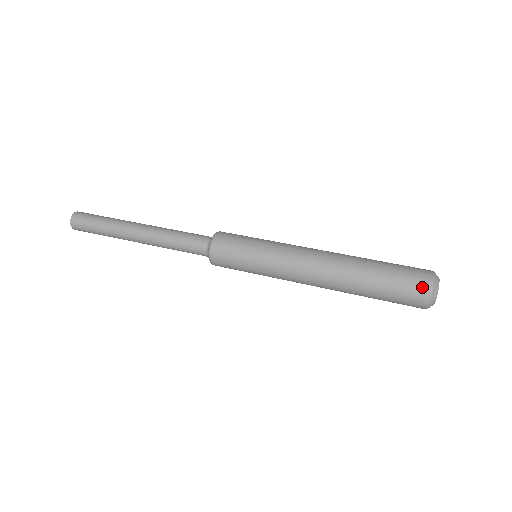
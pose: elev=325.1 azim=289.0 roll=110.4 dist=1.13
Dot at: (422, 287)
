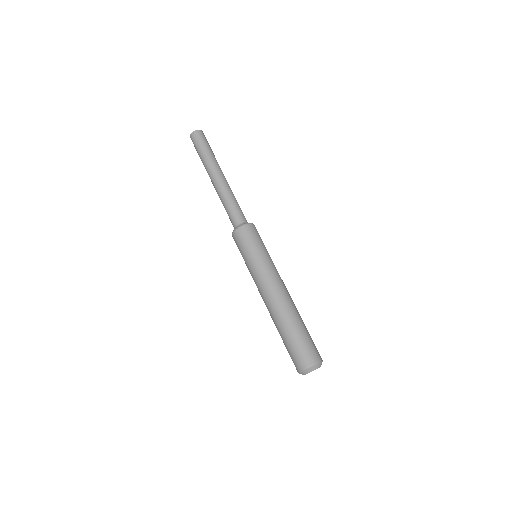
Dot at: (304, 362)
